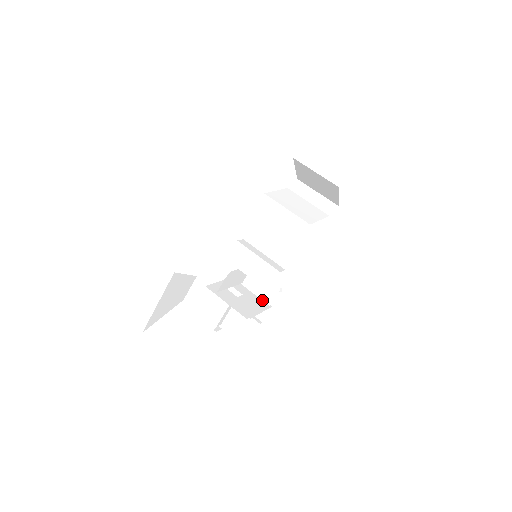
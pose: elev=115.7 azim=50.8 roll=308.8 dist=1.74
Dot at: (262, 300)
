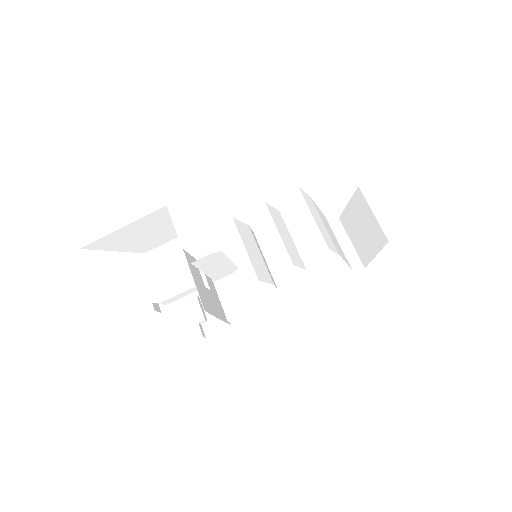
Dot at: occluded
